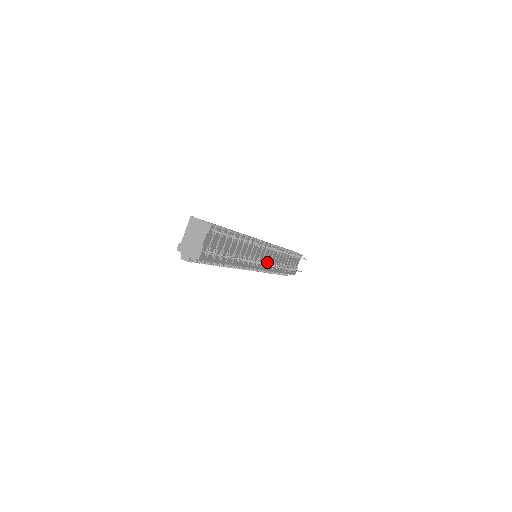
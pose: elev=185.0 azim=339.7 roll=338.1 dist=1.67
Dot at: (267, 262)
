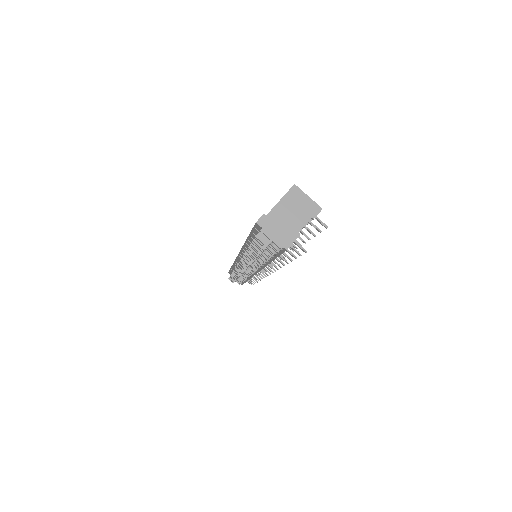
Dot at: occluded
